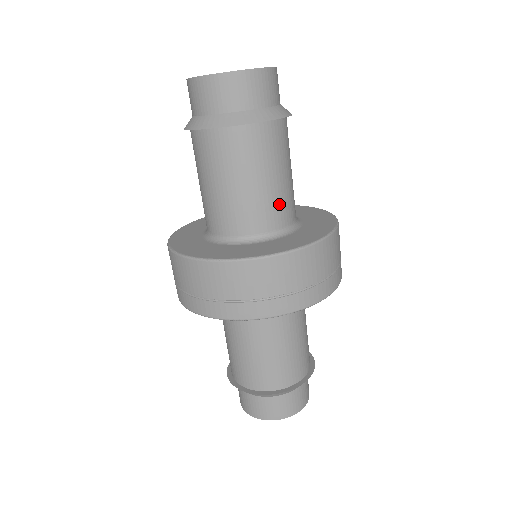
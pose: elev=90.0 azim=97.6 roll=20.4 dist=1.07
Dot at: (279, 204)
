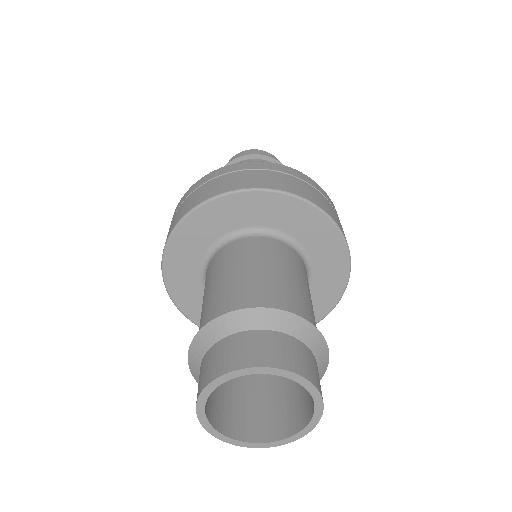
Dot at: occluded
